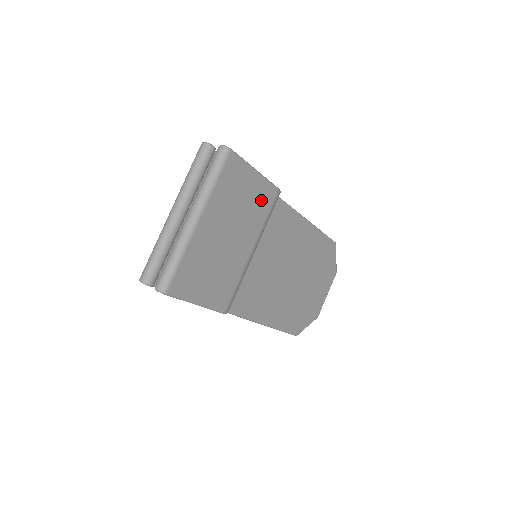
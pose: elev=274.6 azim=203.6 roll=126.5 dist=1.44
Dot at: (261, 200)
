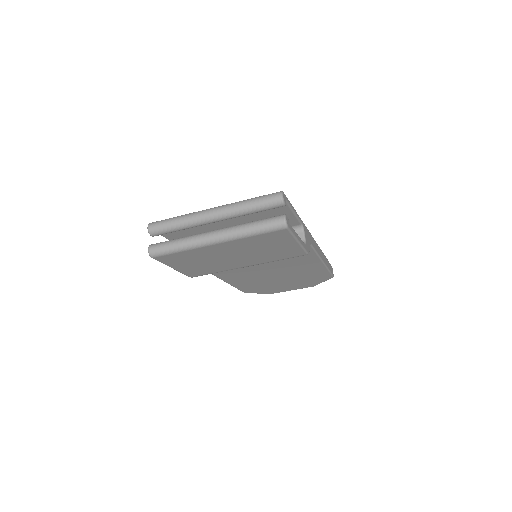
Dot at: (284, 253)
